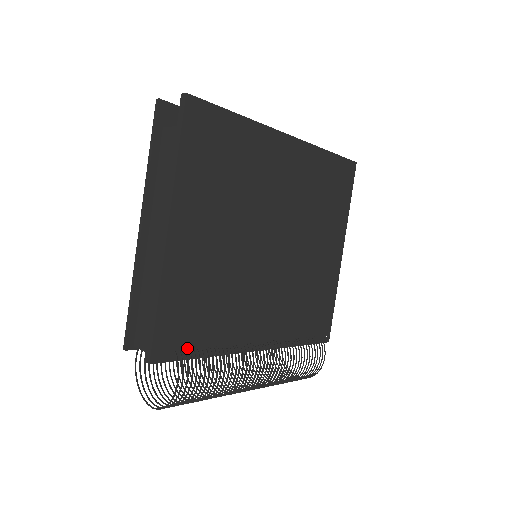
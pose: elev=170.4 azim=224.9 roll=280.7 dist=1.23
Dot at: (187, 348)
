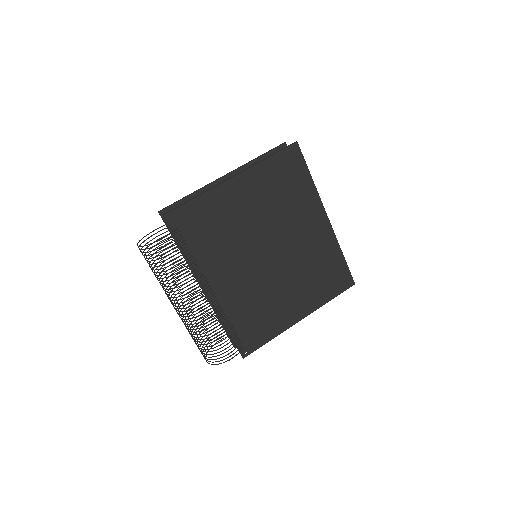
Dot at: (183, 235)
